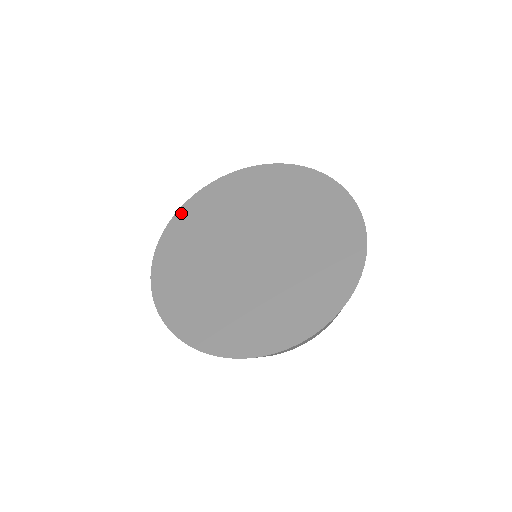
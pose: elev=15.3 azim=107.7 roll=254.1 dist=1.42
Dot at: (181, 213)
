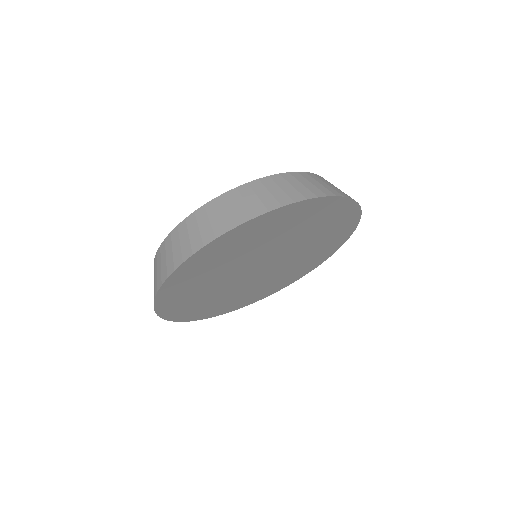
Dot at: (185, 267)
